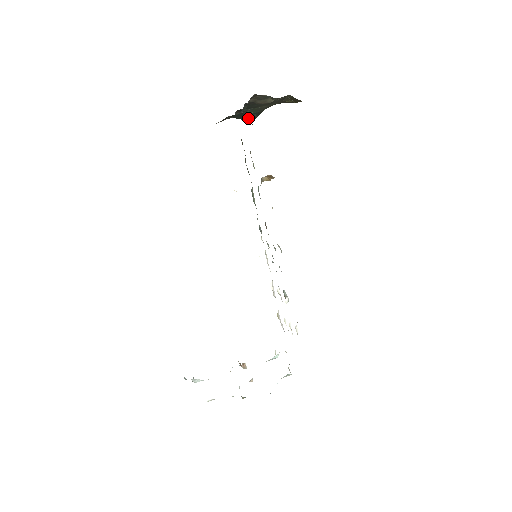
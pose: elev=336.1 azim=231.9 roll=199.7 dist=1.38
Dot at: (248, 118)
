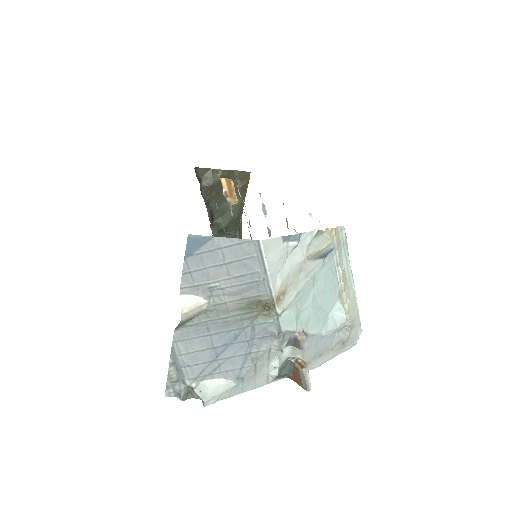
Dot at: occluded
